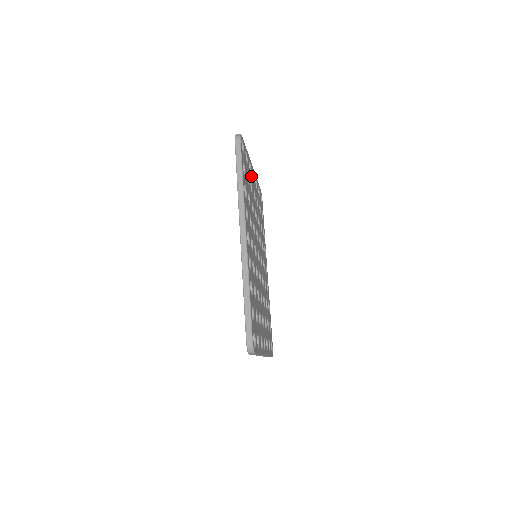
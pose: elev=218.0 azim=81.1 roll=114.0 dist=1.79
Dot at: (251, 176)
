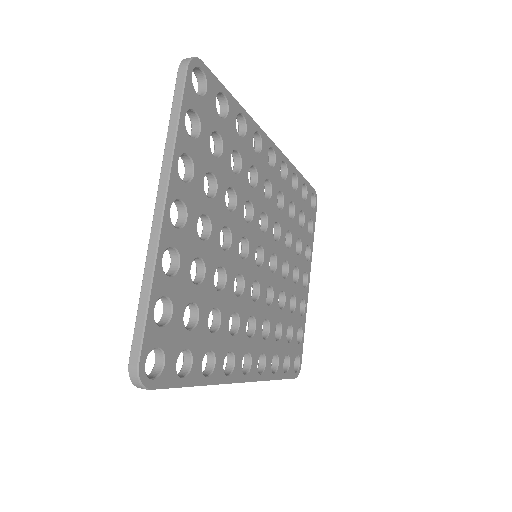
Dot at: (182, 253)
